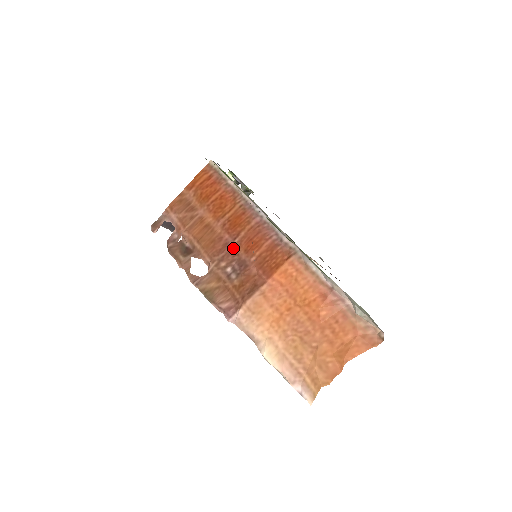
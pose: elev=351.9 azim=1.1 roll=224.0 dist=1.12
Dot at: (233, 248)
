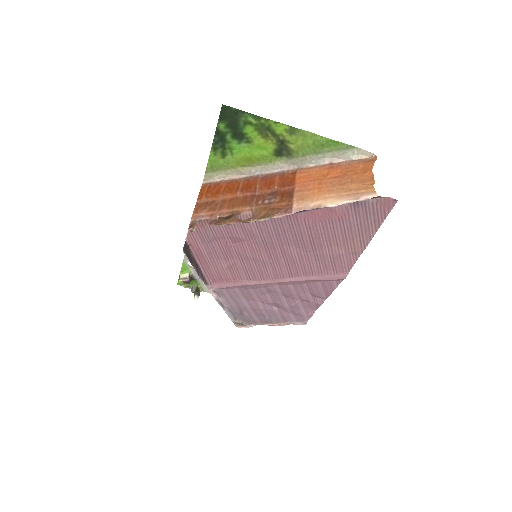
Dot at: (259, 194)
